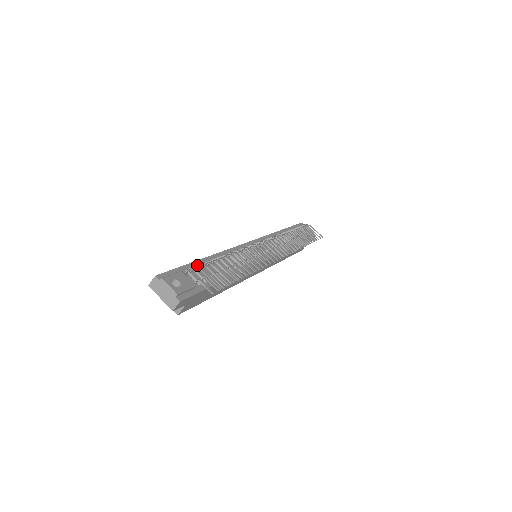
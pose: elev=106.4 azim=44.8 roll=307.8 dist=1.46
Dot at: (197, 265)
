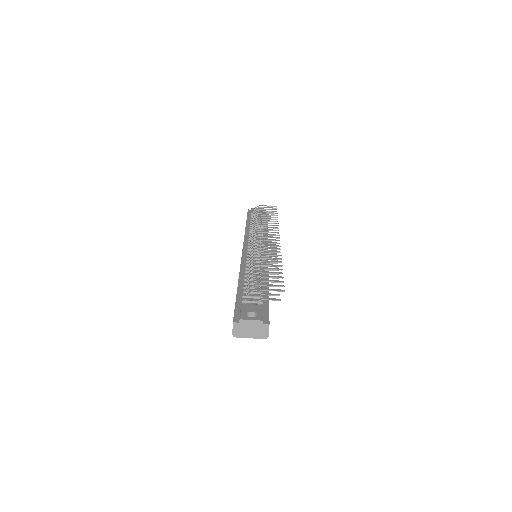
Dot at: (247, 290)
